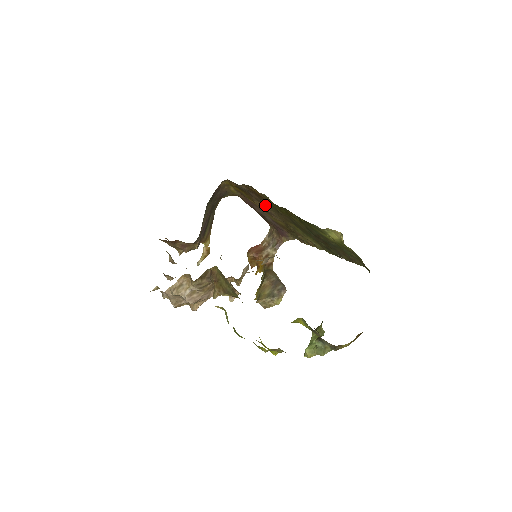
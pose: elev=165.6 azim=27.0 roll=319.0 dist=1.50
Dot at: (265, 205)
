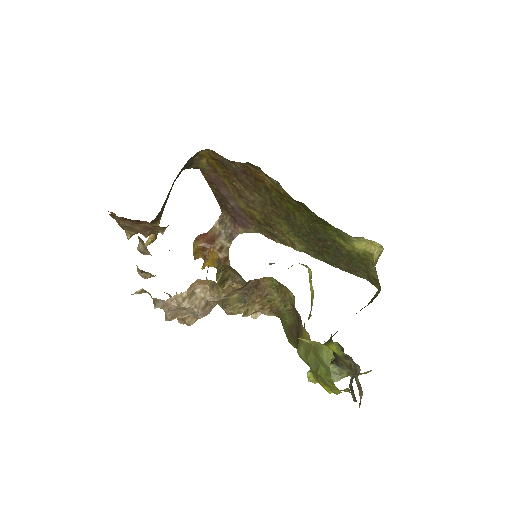
Dot at: (251, 190)
